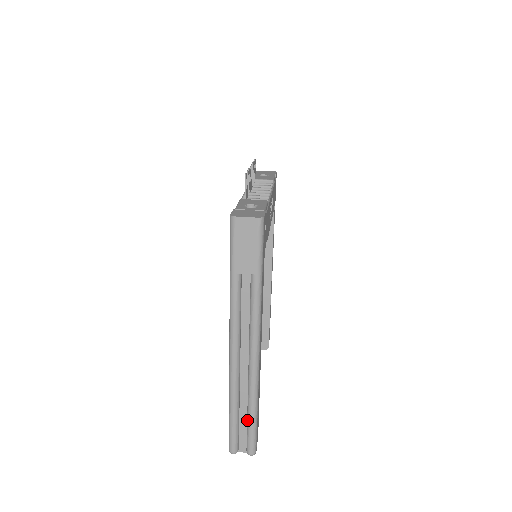
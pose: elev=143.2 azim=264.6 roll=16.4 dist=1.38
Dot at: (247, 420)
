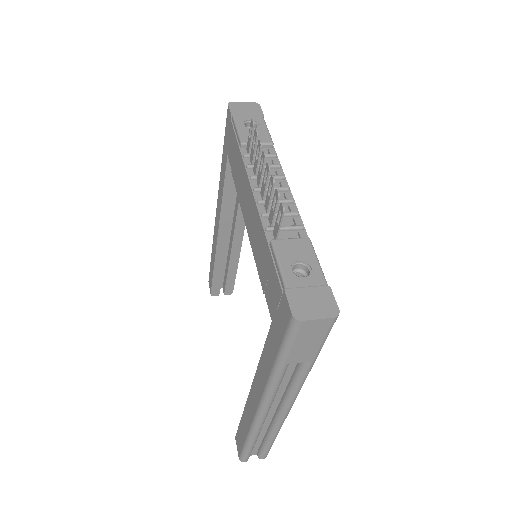
Dot at: (264, 443)
